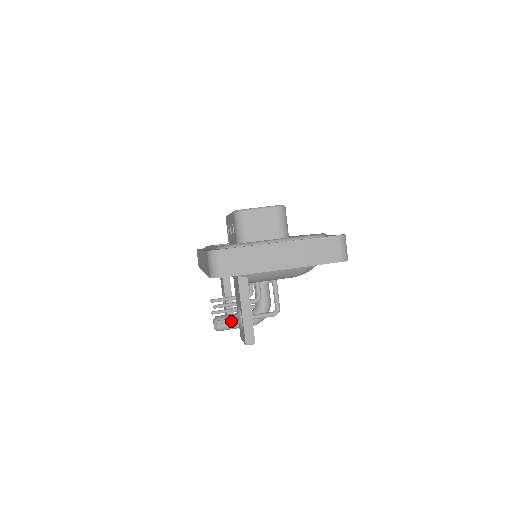
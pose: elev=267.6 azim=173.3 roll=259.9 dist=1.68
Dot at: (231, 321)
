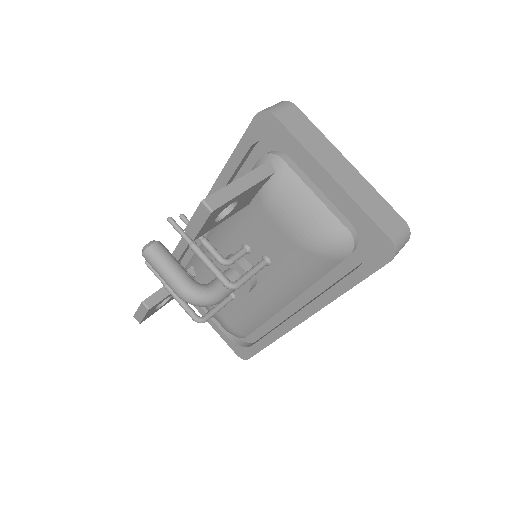
Dot at: (183, 233)
